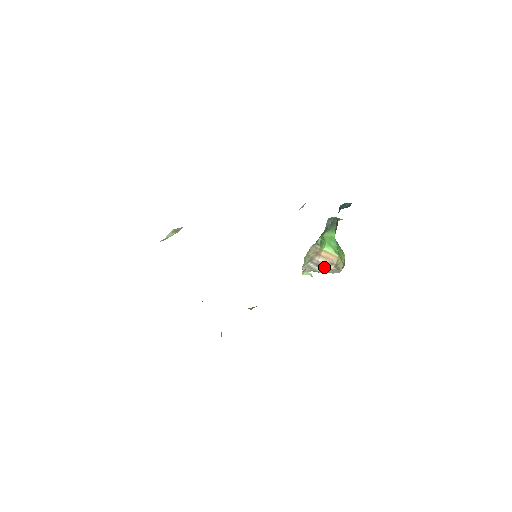
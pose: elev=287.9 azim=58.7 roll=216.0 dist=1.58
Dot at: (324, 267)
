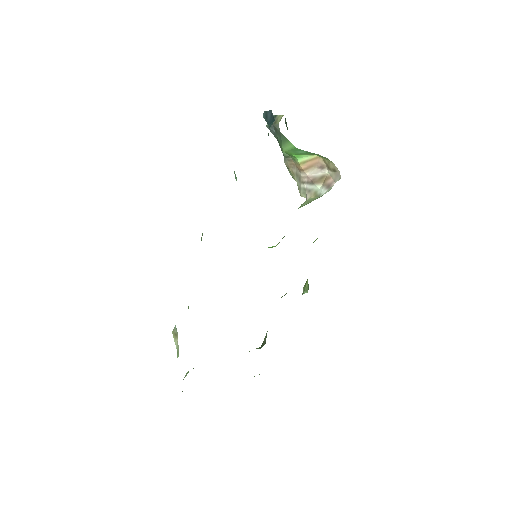
Dot at: (319, 180)
